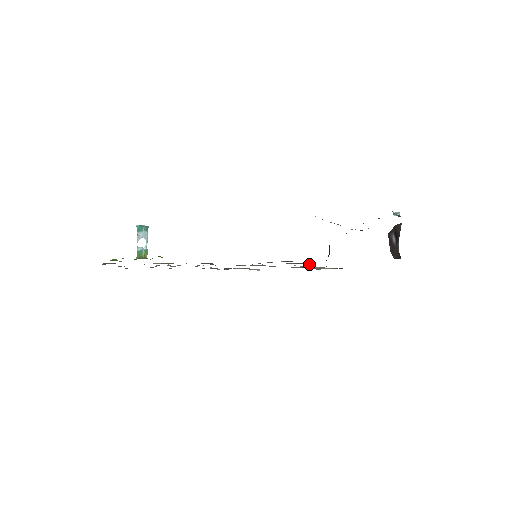
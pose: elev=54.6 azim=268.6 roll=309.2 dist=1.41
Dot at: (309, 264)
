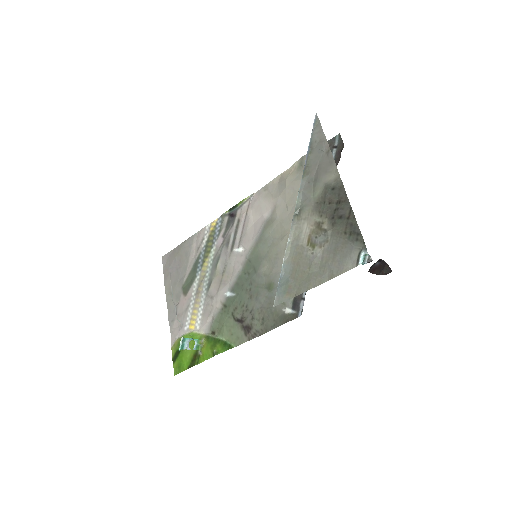
Dot at: occluded
